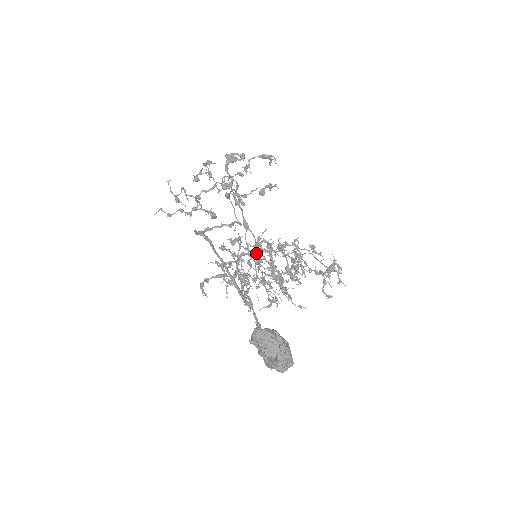
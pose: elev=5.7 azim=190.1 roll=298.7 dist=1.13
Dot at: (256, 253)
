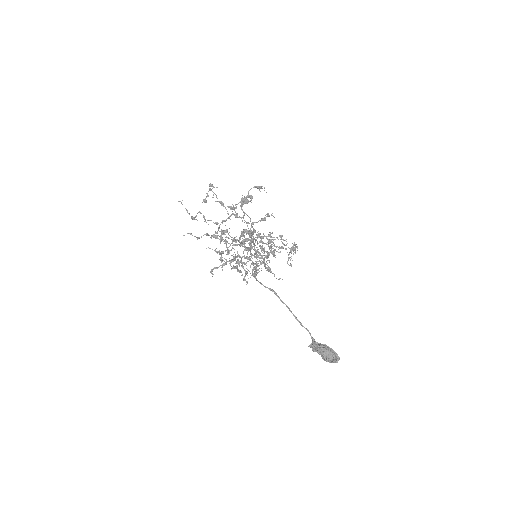
Dot at: (249, 248)
